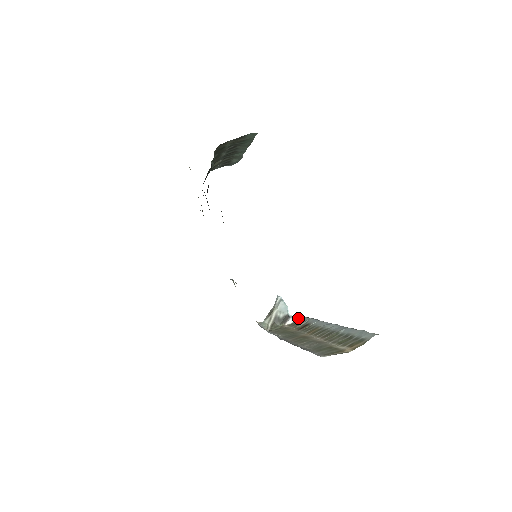
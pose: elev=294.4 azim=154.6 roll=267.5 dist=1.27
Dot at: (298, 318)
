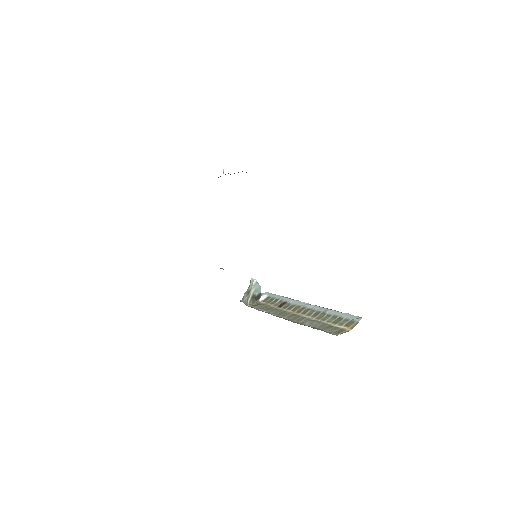
Dot at: (267, 295)
